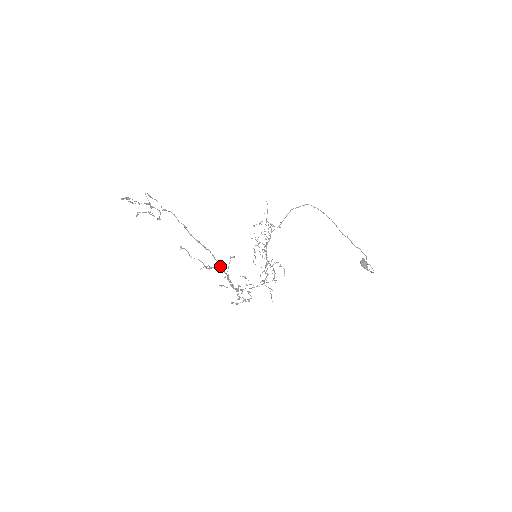
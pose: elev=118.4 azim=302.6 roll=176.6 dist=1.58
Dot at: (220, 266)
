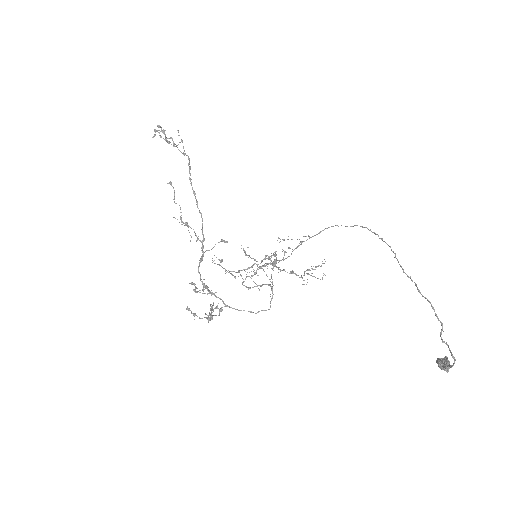
Dot at: (202, 240)
